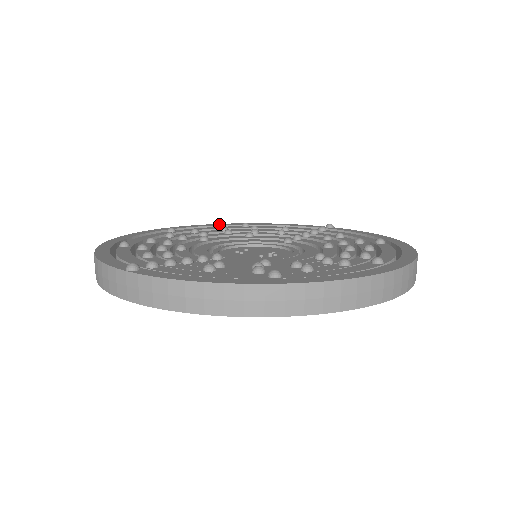
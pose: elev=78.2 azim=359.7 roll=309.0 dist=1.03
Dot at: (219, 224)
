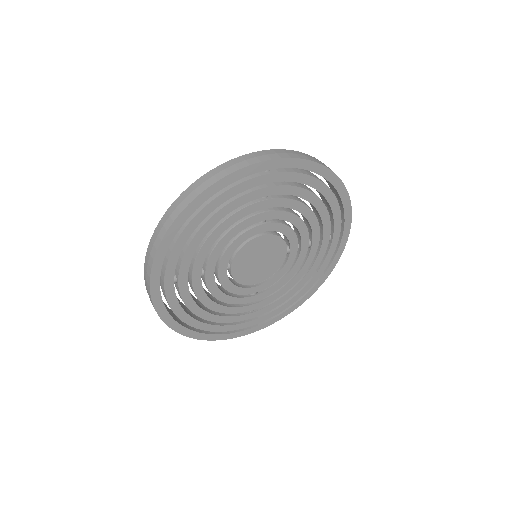
Dot at: occluded
